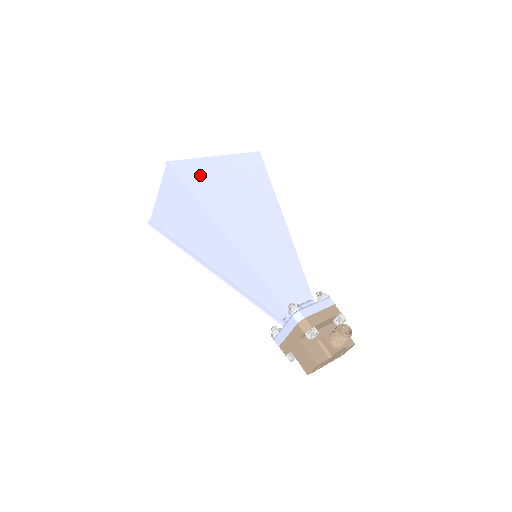
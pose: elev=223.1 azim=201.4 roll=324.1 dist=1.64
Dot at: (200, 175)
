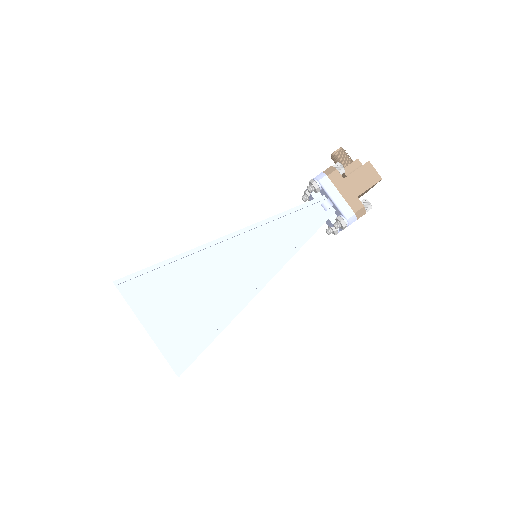
Dot at: occluded
